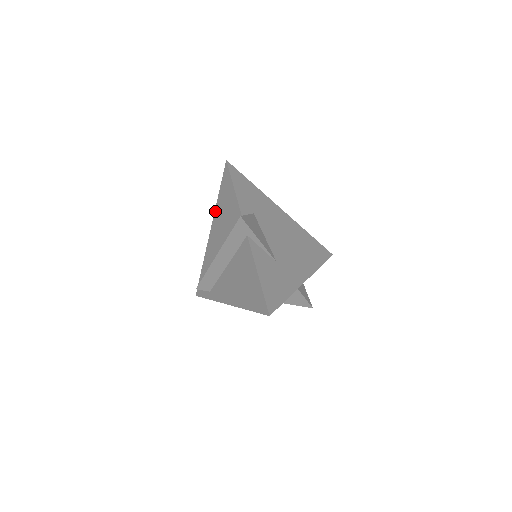
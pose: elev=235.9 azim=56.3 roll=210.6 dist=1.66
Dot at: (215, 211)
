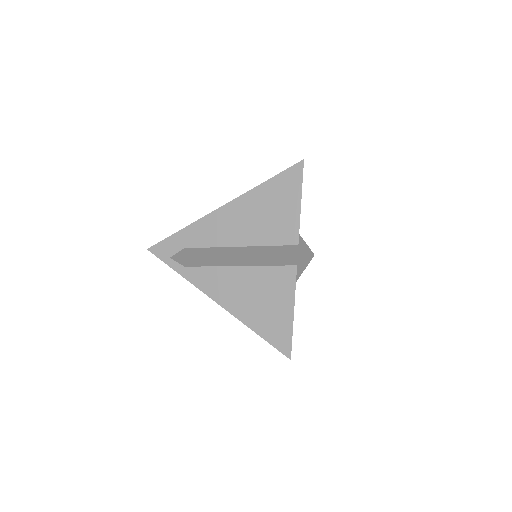
Dot at: (247, 193)
